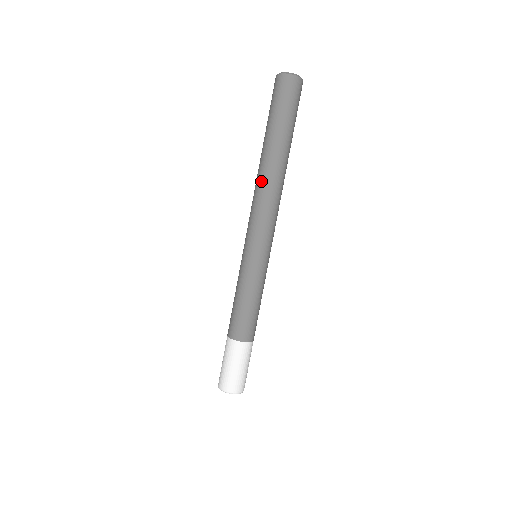
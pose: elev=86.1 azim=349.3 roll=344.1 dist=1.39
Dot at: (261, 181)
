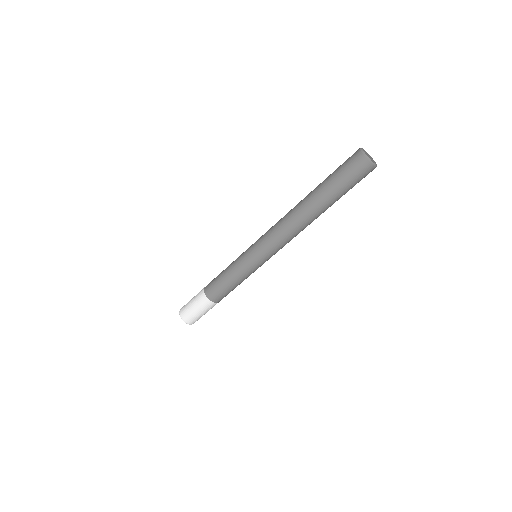
Dot at: (302, 226)
